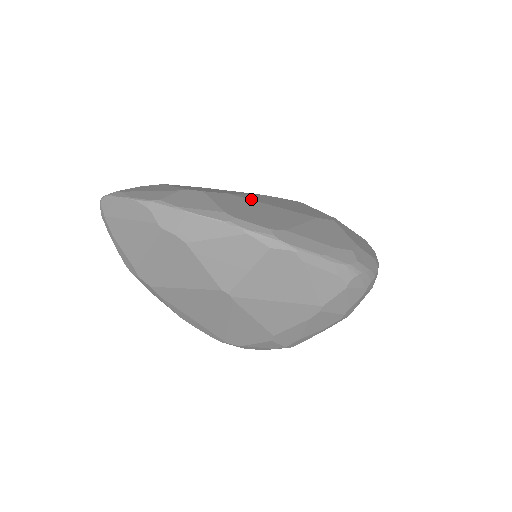
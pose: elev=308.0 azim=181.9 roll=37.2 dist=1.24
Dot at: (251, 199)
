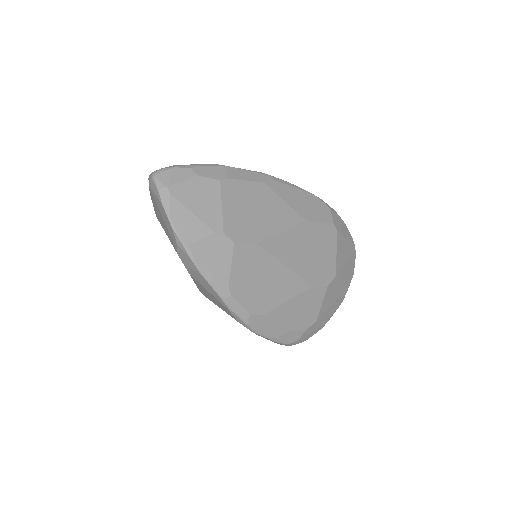
Dot at: (273, 253)
